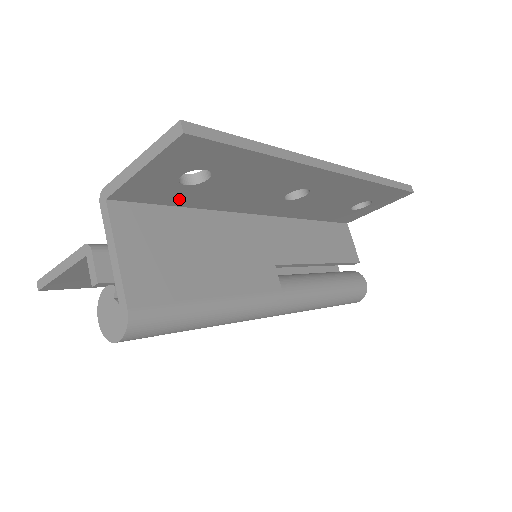
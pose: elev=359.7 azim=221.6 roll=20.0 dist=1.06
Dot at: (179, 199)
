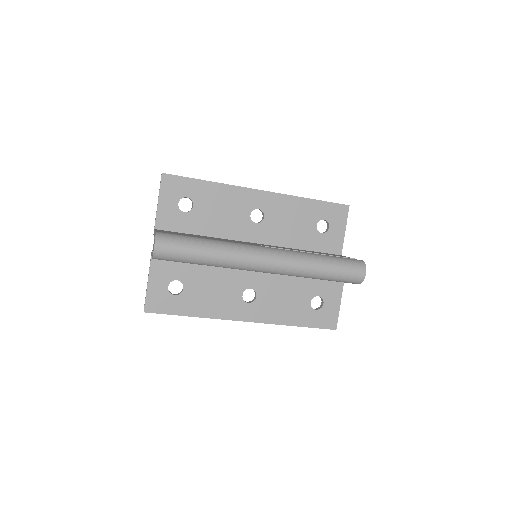
Dot at: (190, 227)
